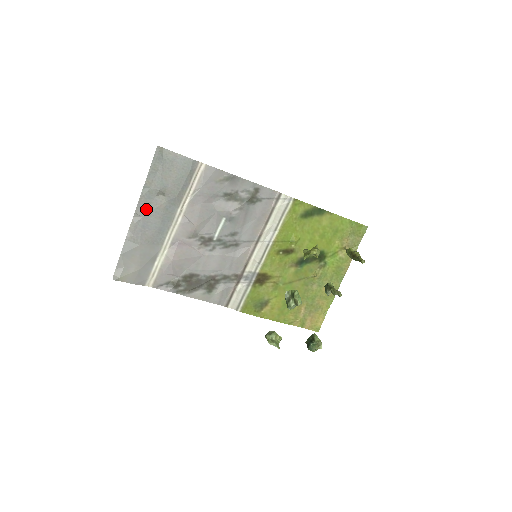
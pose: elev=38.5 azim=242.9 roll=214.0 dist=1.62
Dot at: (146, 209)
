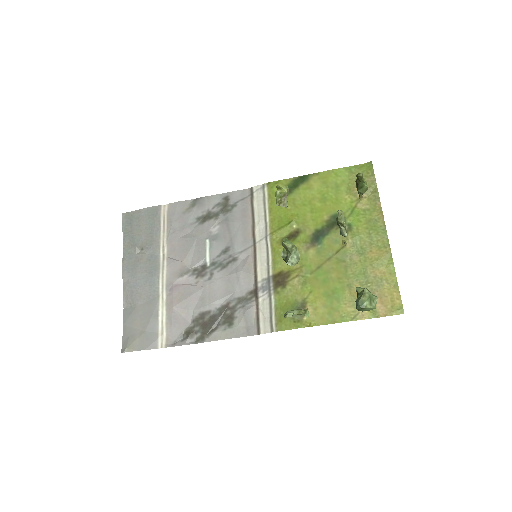
Dot at: (131, 270)
